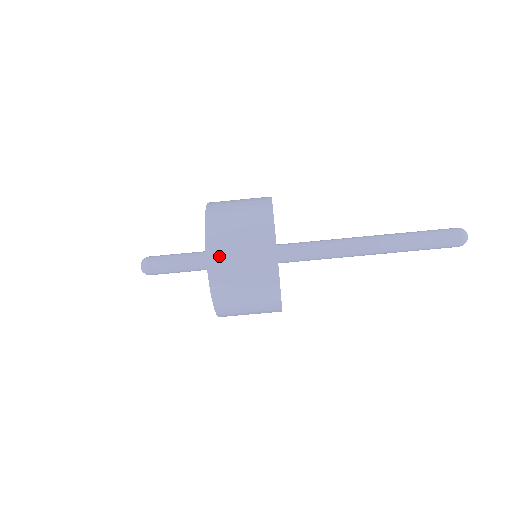
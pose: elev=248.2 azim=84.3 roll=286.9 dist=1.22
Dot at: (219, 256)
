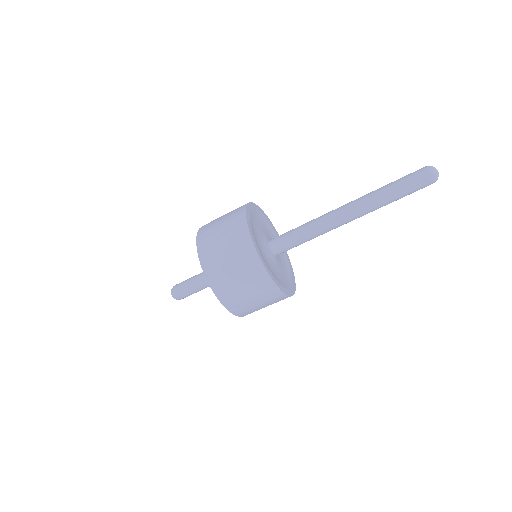
Dot at: (228, 297)
